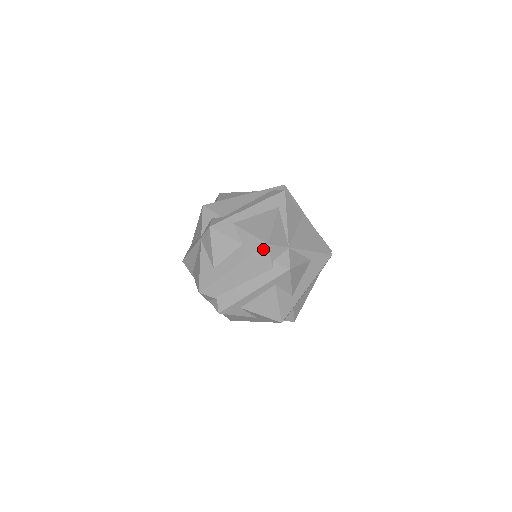
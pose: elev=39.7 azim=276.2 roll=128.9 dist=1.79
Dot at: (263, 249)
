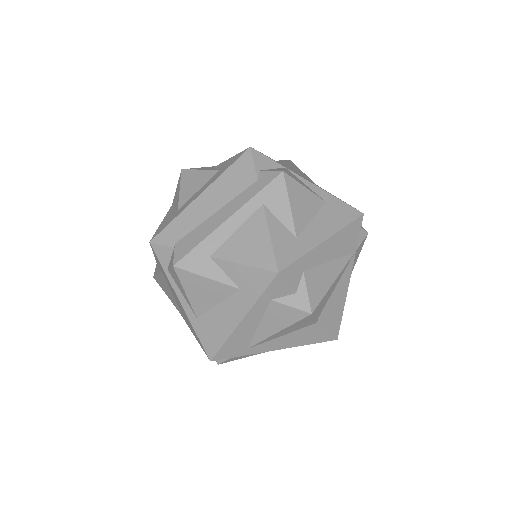
Dot at: (244, 155)
